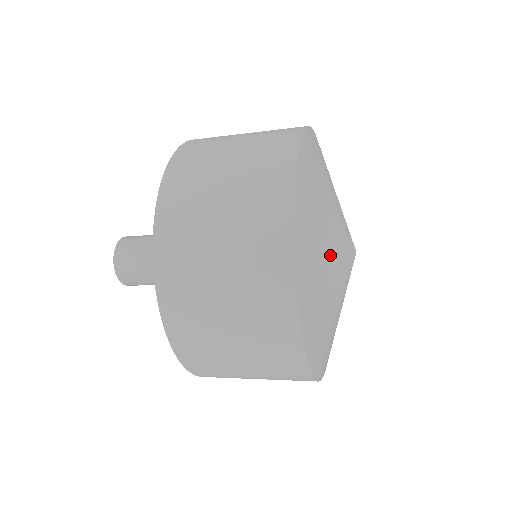
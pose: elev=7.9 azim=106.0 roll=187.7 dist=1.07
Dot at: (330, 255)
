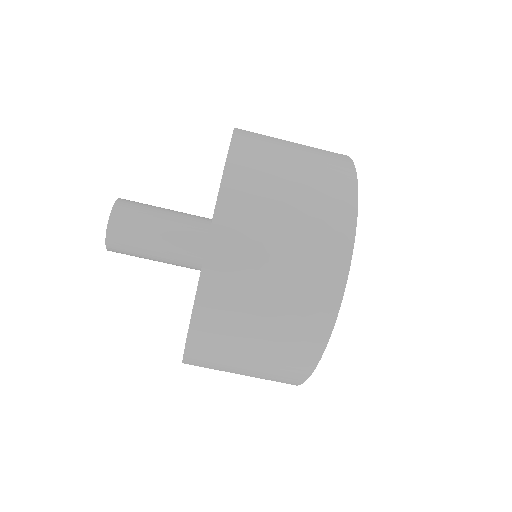
Dot at: occluded
